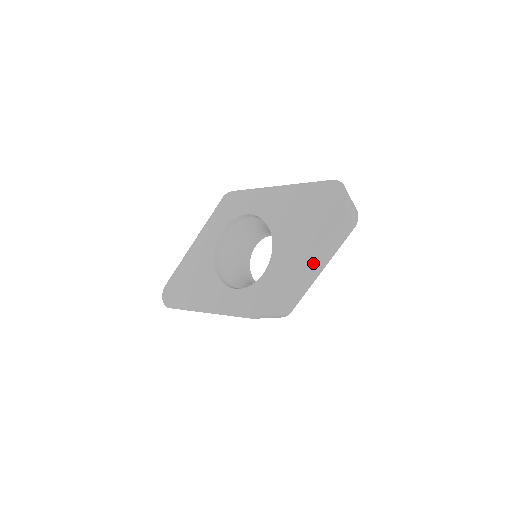
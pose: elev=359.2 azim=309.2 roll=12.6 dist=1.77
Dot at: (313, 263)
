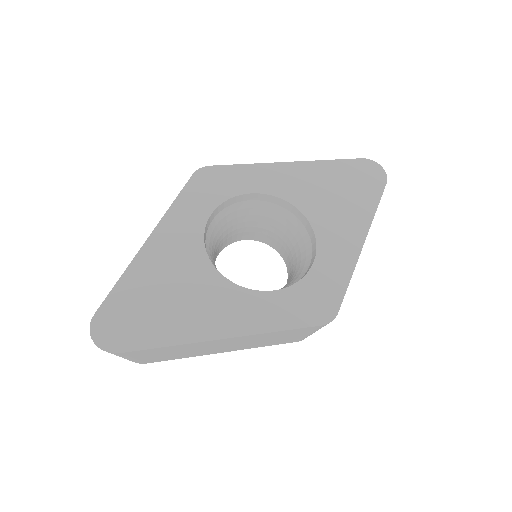
Dot at: occluded
